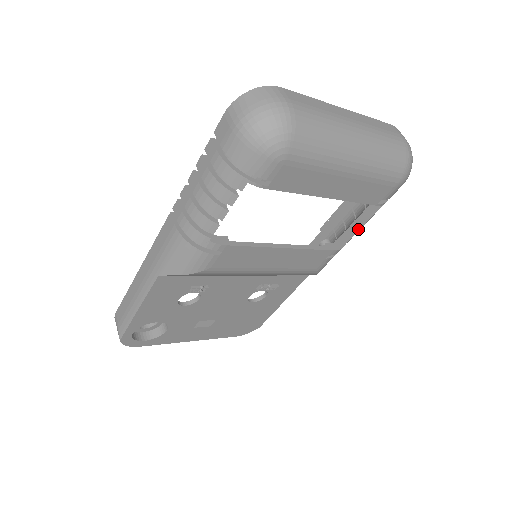
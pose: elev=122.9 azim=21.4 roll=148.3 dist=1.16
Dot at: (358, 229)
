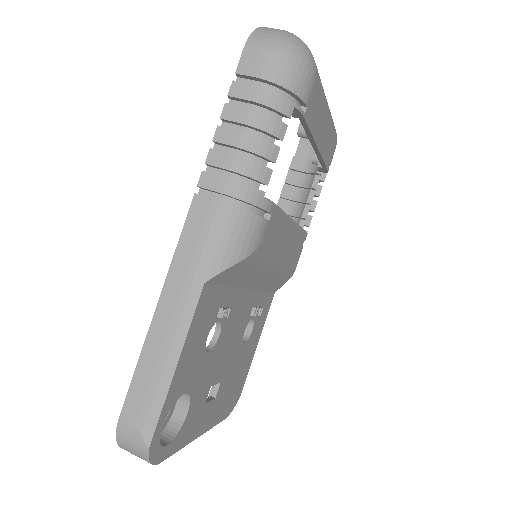
Dot at: (314, 206)
